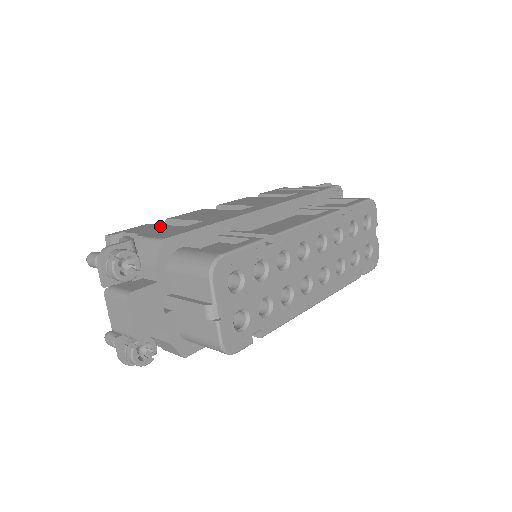
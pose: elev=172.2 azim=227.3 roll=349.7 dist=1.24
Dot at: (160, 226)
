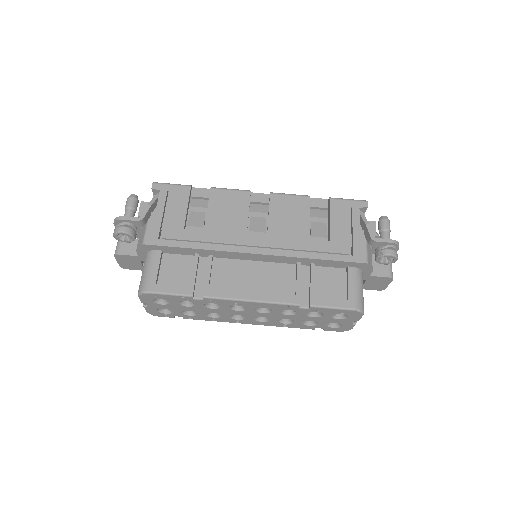
Dot at: (183, 206)
